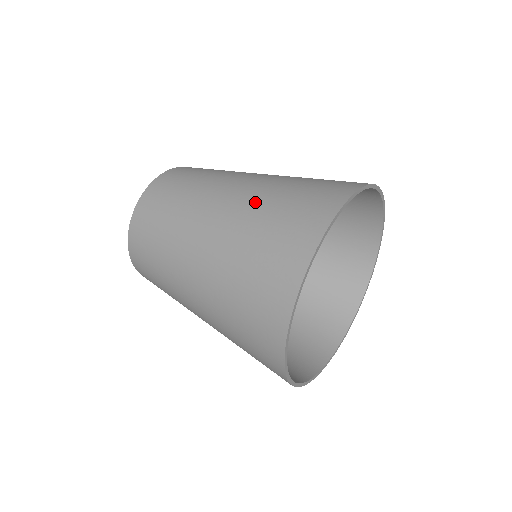
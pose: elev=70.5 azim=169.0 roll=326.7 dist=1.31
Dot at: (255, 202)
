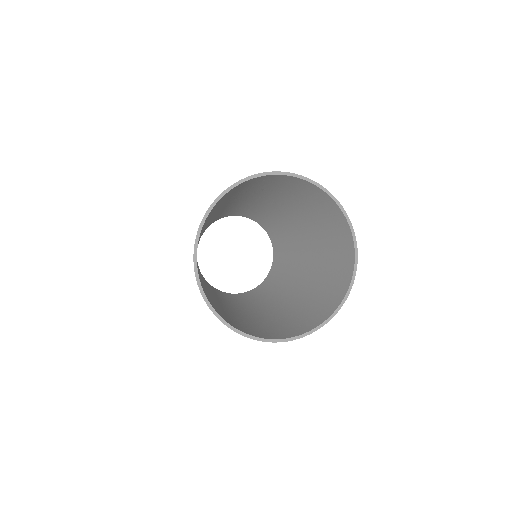
Dot at: occluded
